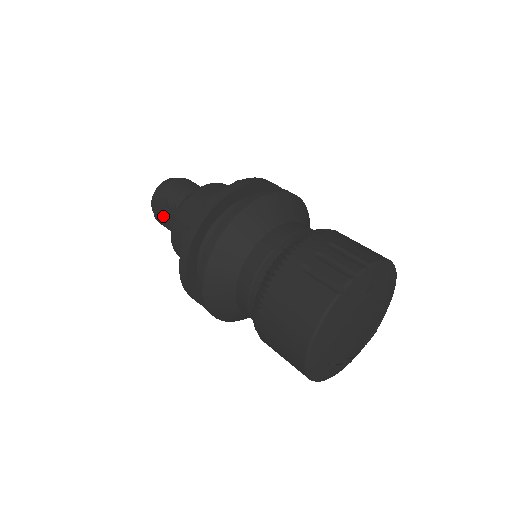
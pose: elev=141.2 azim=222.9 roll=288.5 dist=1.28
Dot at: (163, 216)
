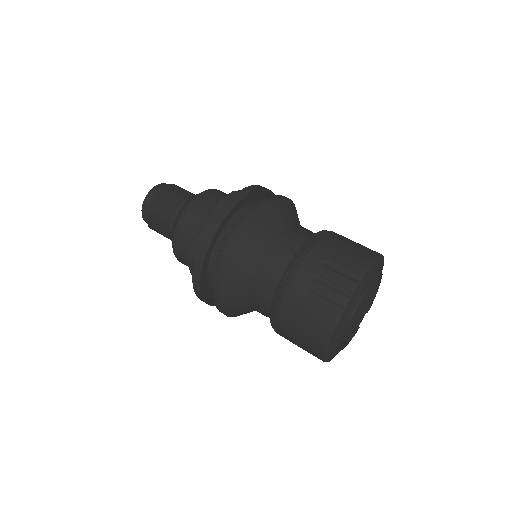
Dot at: (158, 229)
